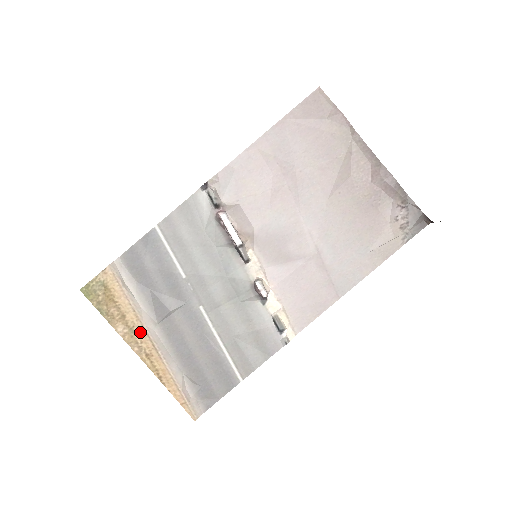
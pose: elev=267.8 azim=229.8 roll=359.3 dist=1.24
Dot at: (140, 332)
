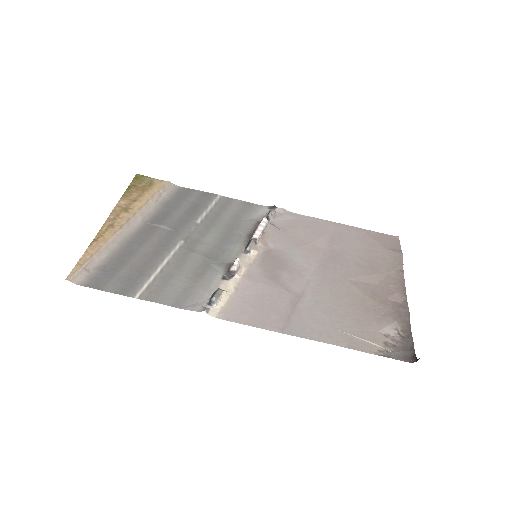
Dot at: (129, 214)
